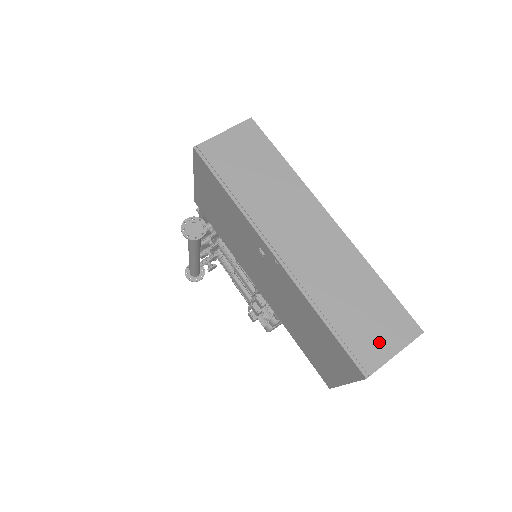
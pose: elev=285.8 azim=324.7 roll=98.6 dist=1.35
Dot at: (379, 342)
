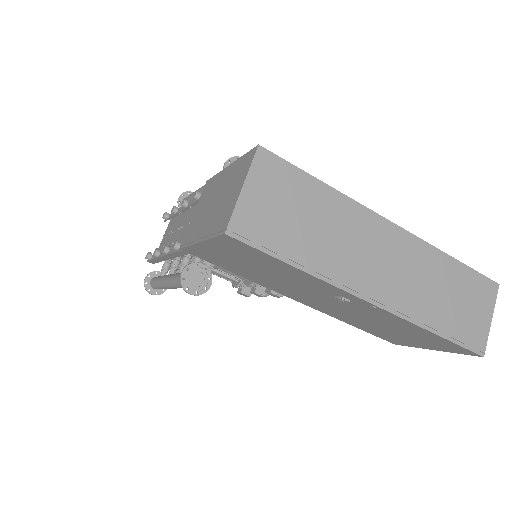
Dot at: (478, 319)
